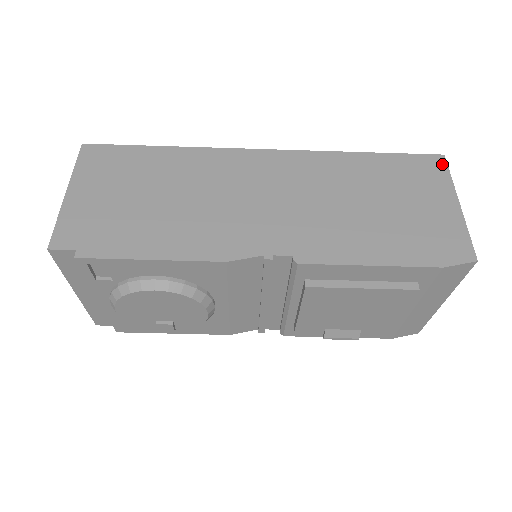
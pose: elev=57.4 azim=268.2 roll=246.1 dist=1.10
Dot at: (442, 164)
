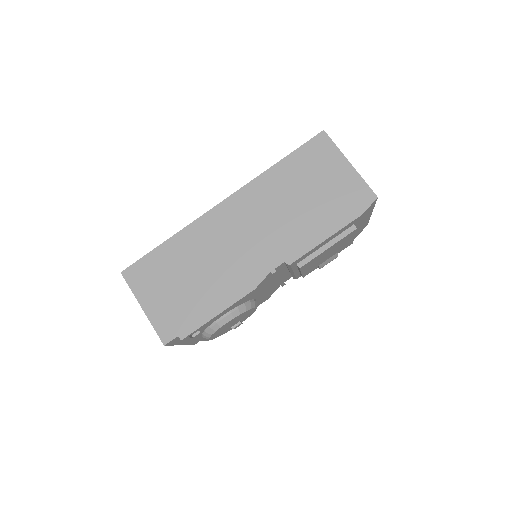
Dot at: (326, 139)
